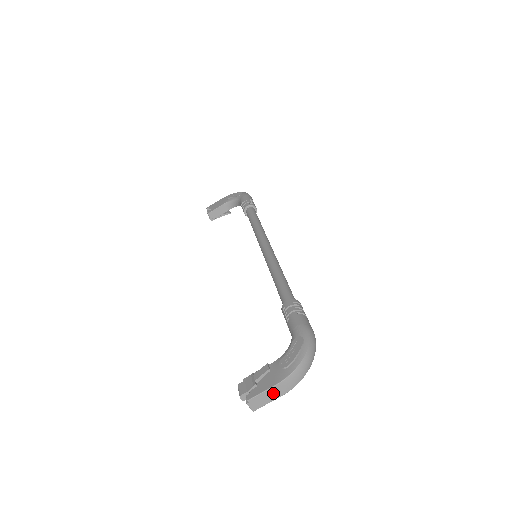
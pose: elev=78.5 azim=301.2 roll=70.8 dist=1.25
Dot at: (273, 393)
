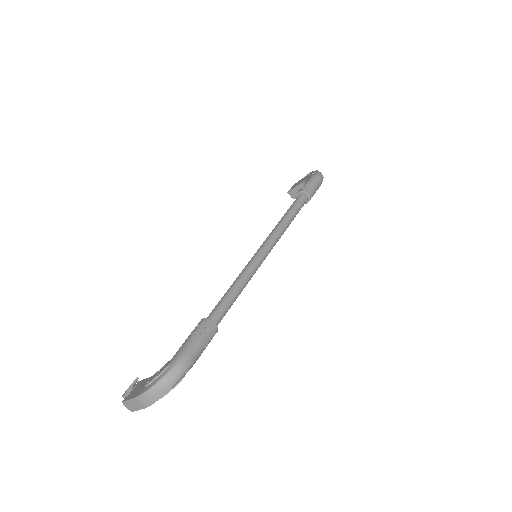
Dot at: (136, 404)
